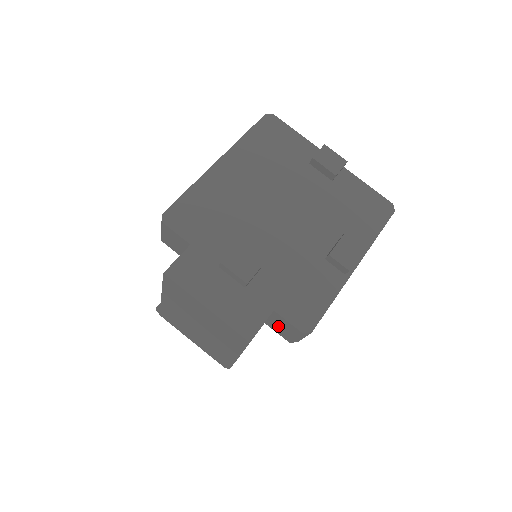
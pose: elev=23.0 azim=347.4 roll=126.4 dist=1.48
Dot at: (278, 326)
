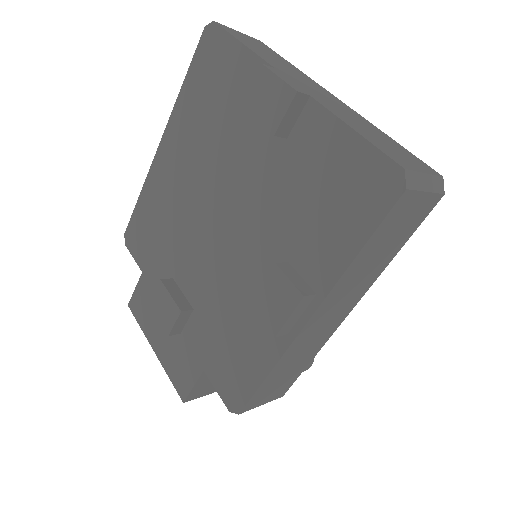
Dot at: occluded
